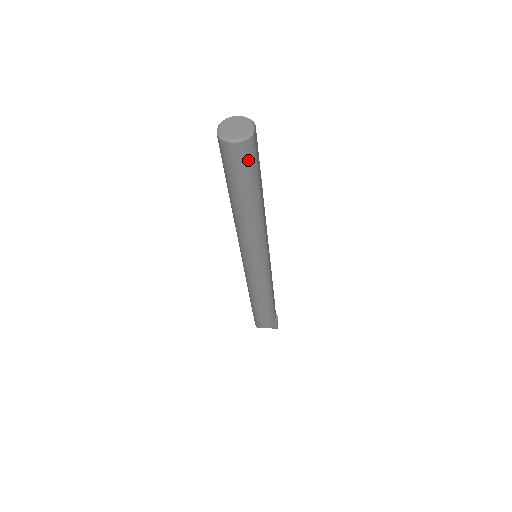
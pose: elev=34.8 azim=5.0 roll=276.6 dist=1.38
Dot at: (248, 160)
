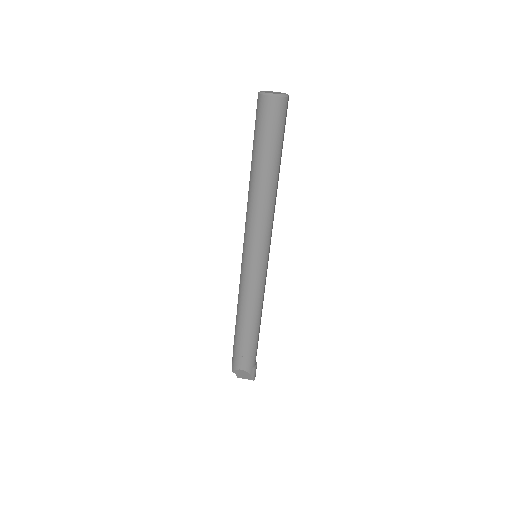
Dot at: (279, 119)
